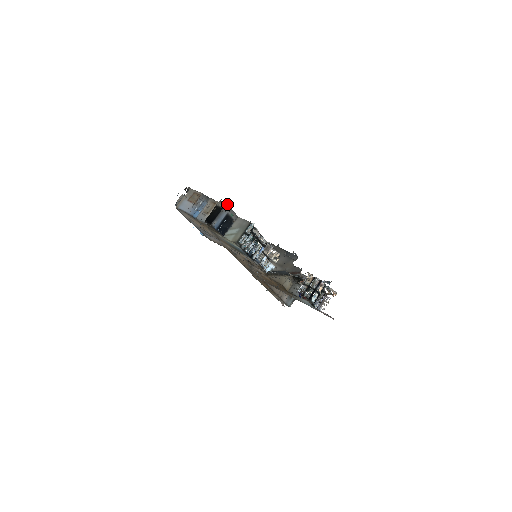
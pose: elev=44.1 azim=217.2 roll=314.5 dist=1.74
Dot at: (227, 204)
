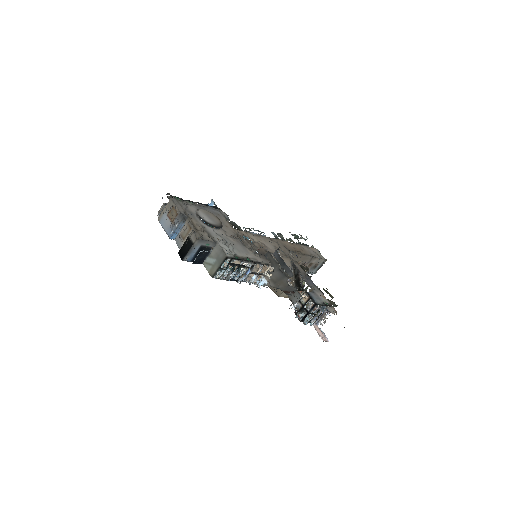
Dot at: (198, 238)
